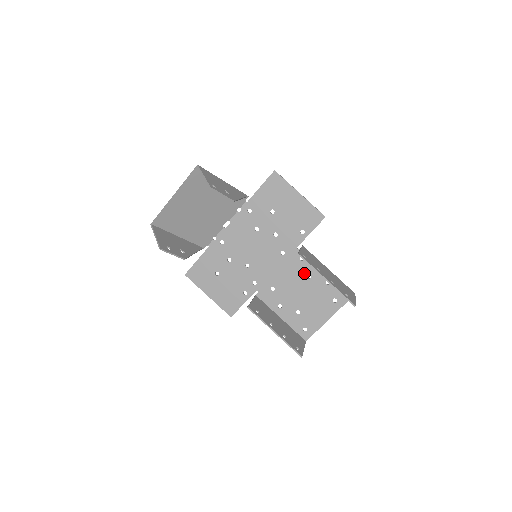
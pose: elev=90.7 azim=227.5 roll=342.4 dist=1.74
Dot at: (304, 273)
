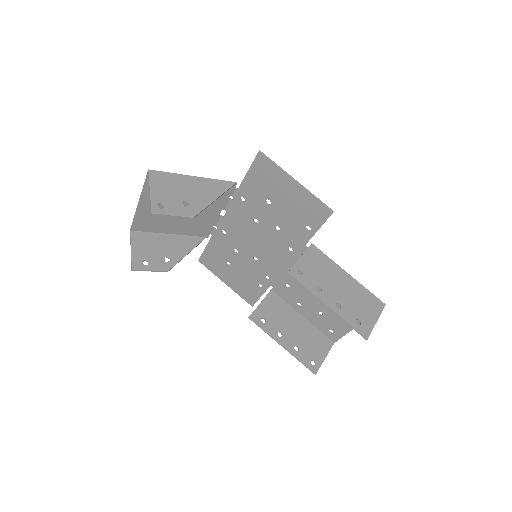
Dot at: occluded
